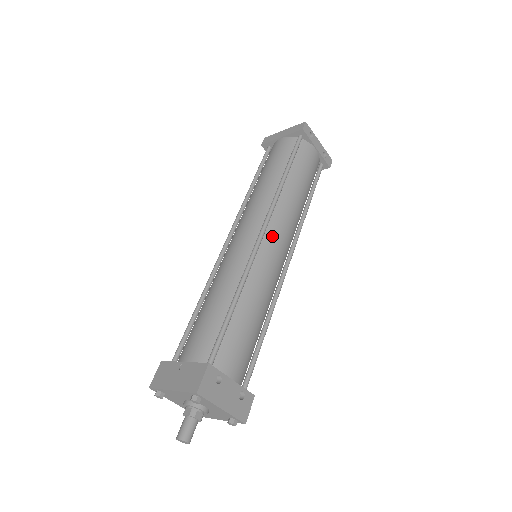
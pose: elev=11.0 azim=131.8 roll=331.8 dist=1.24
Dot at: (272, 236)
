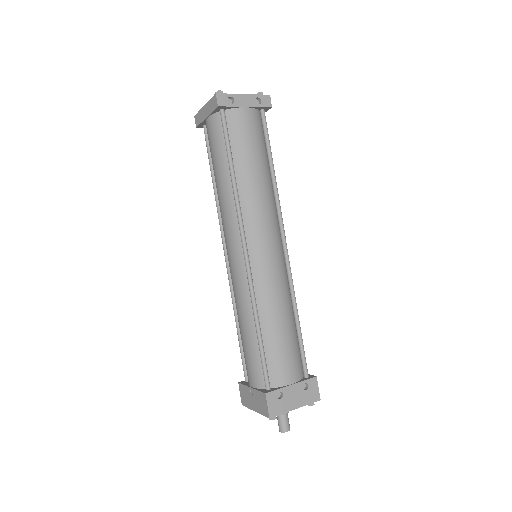
Dot at: (255, 245)
